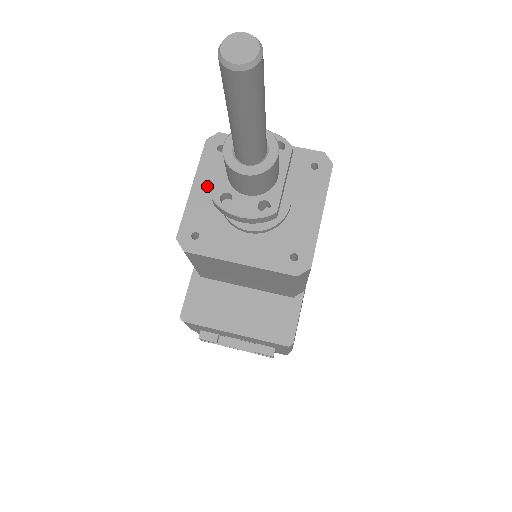
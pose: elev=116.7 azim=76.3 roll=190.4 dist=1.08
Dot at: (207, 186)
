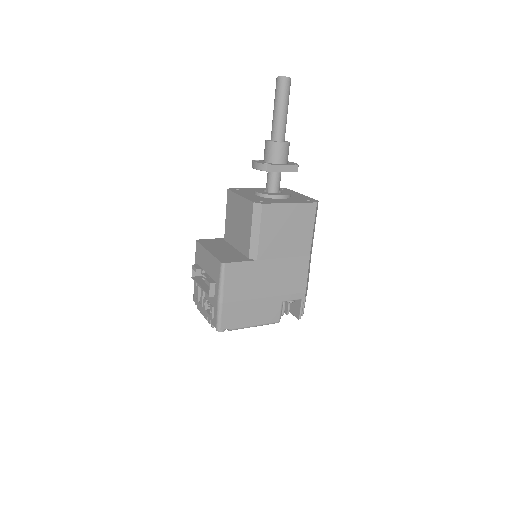
Dot at: occluded
